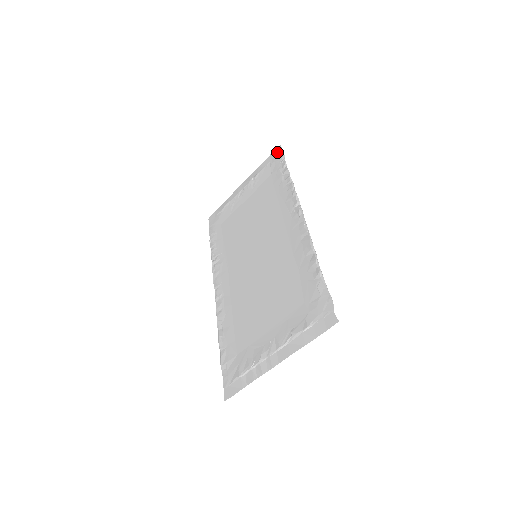
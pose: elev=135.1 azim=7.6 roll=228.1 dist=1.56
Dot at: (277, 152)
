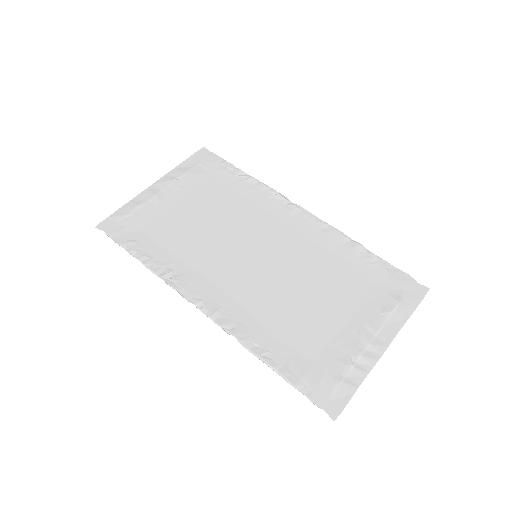
Dot at: (204, 154)
